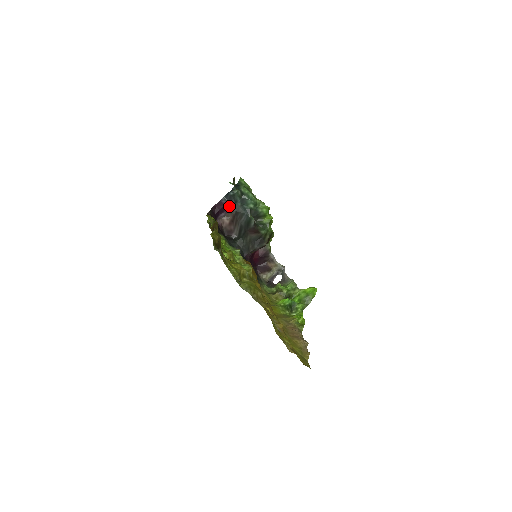
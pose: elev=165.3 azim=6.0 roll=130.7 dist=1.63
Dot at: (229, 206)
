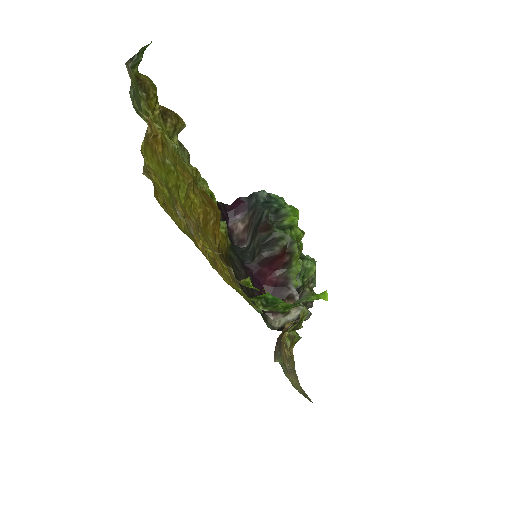
Dot at: (248, 206)
